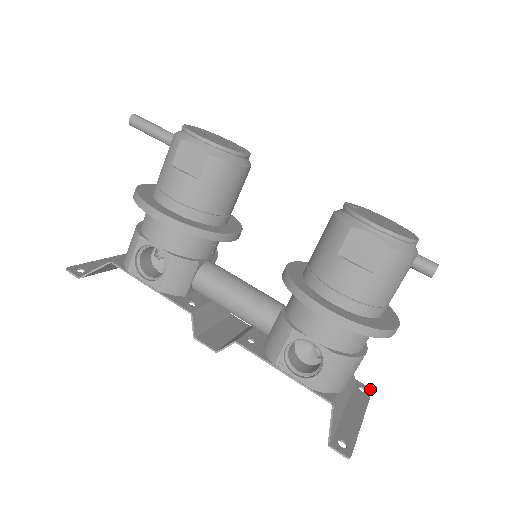
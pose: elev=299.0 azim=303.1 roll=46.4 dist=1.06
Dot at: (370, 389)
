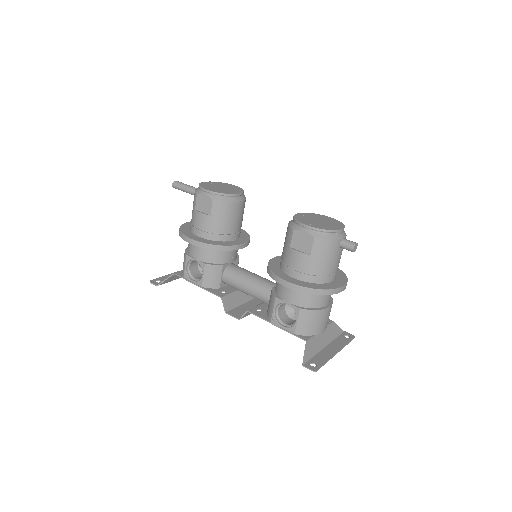
Dot at: (354, 336)
